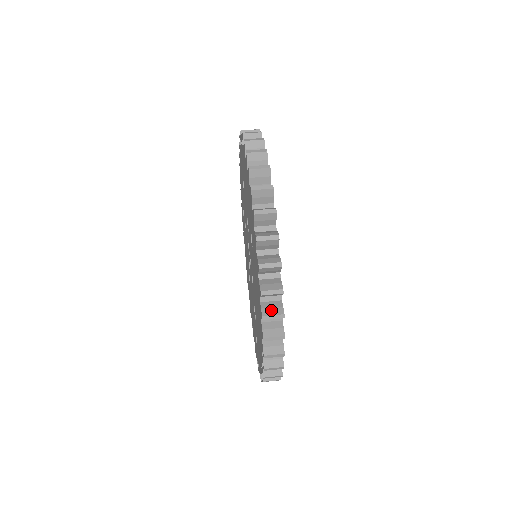
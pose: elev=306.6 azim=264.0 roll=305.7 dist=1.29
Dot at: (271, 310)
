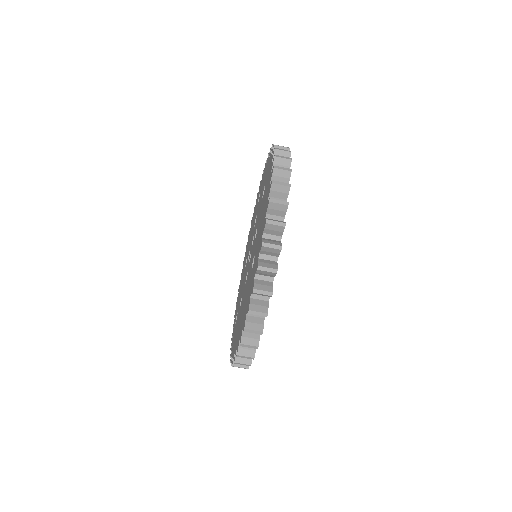
Dot at: (249, 340)
